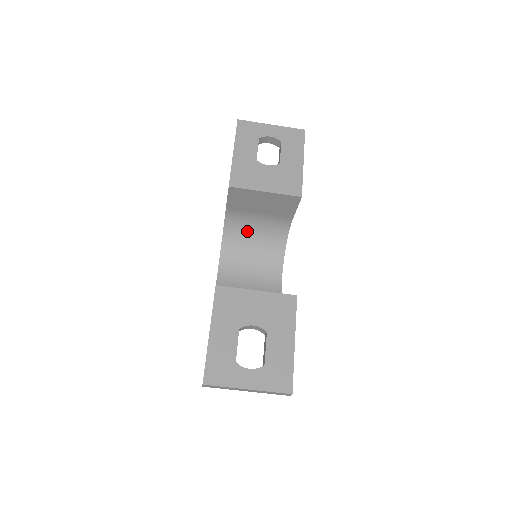
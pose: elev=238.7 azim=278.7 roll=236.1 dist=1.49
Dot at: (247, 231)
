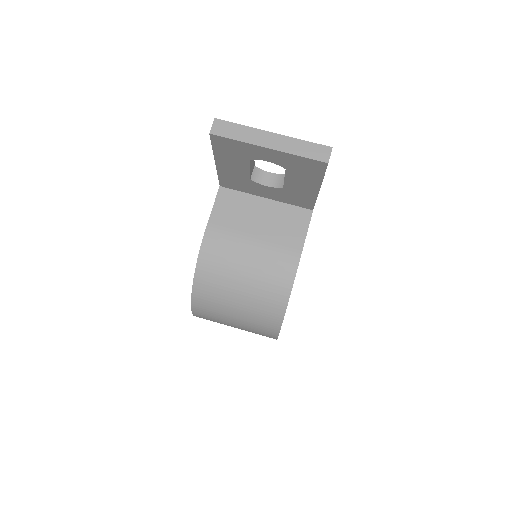
Dot at: occluded
